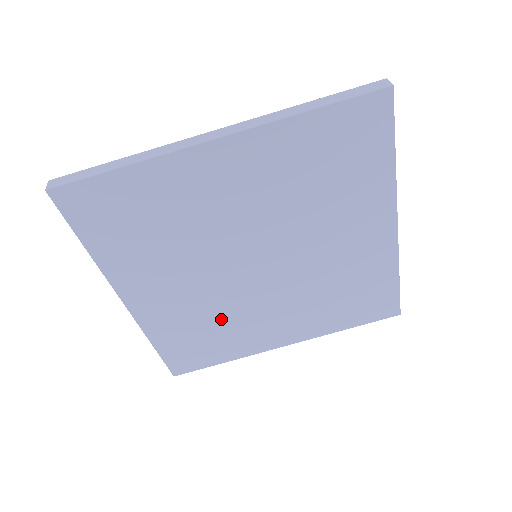
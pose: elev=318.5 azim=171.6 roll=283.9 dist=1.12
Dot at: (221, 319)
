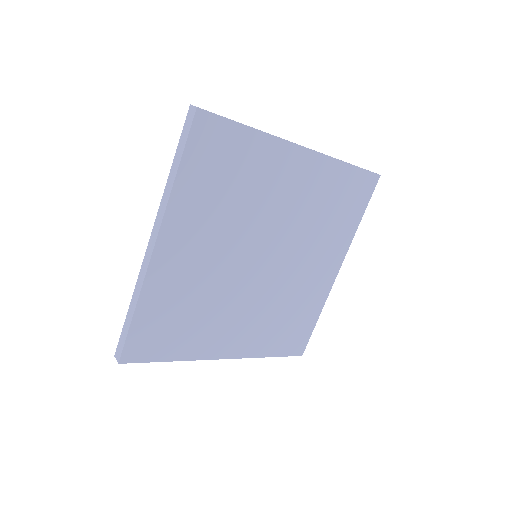
Dot at: (283, 304)
